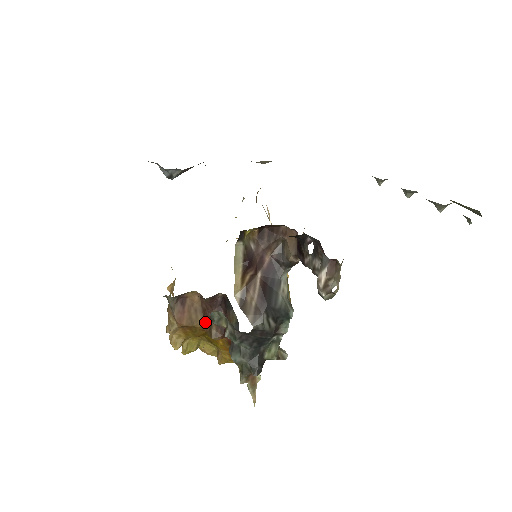
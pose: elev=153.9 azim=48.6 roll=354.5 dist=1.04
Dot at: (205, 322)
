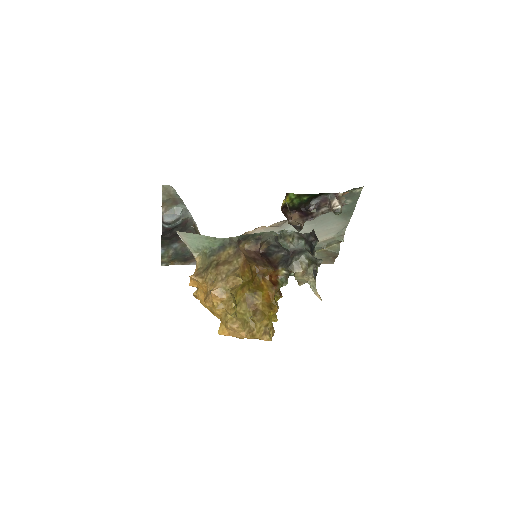
Dot at: (258, 263)
